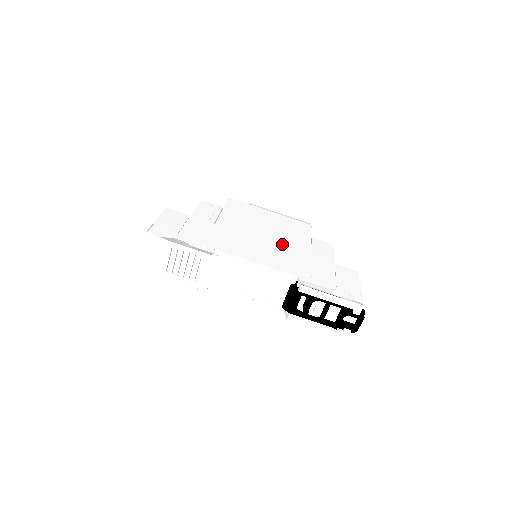
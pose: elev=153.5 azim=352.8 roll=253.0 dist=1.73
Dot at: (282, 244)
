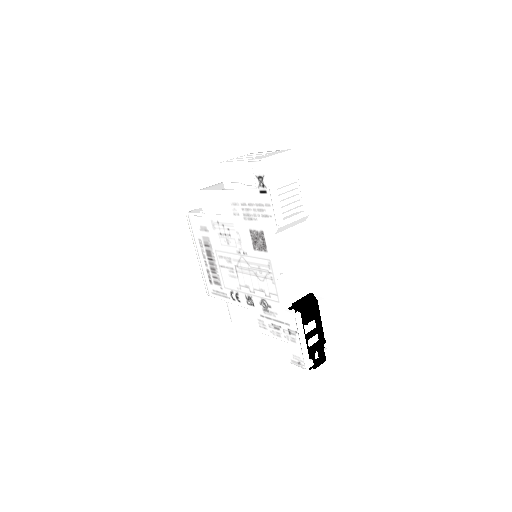
Dot at: occluded
